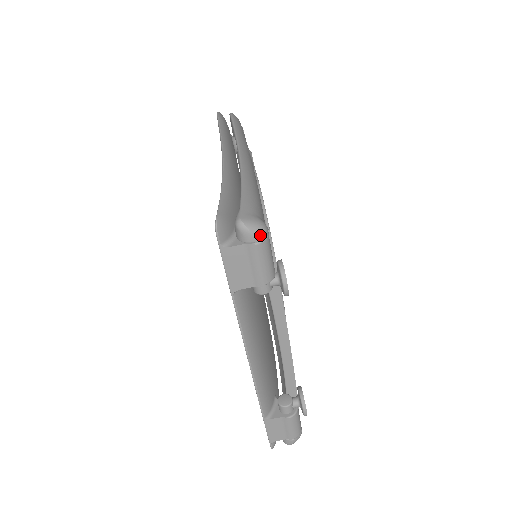
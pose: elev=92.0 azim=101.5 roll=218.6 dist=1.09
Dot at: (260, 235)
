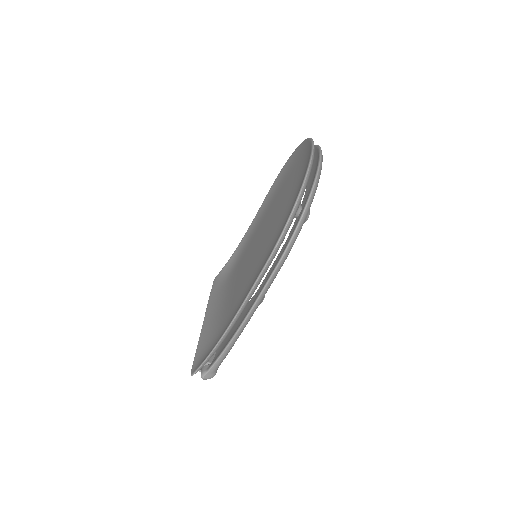
Dot at: (209, 378)
